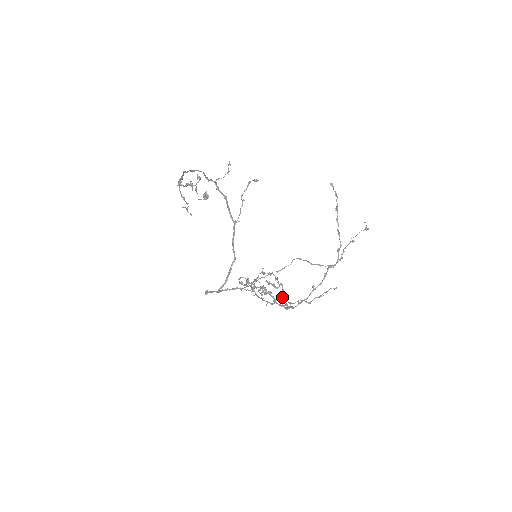
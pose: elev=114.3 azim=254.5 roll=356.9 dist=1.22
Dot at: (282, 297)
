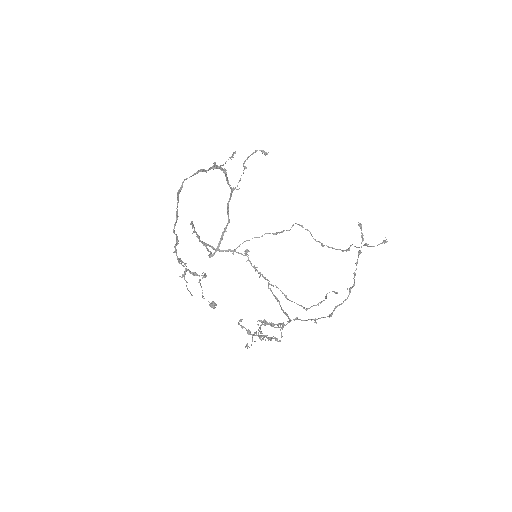
Dot at: (281, 328)
